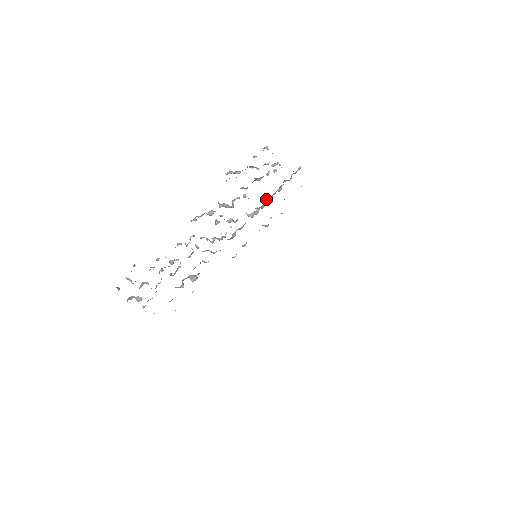
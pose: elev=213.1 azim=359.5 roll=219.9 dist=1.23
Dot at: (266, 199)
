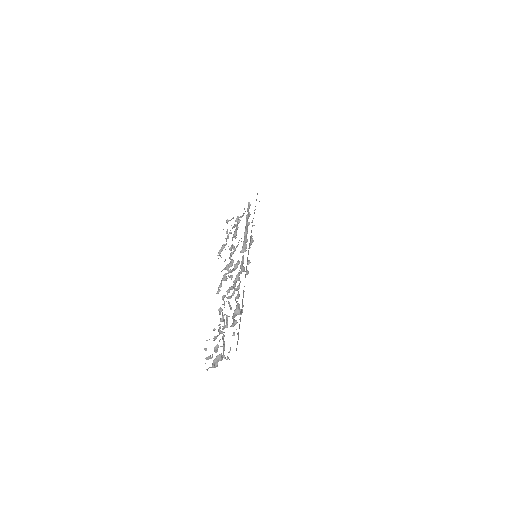
Dot at: (244, 235)
